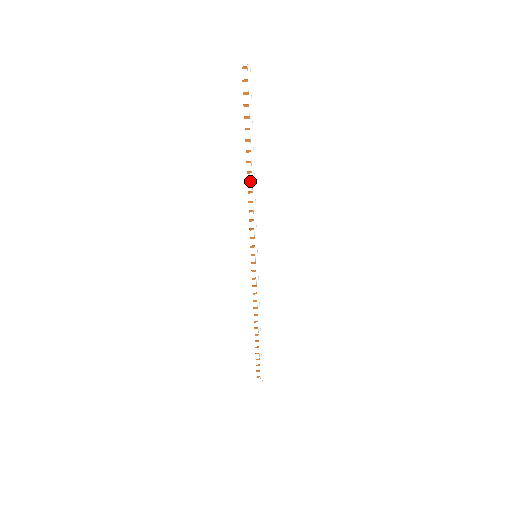
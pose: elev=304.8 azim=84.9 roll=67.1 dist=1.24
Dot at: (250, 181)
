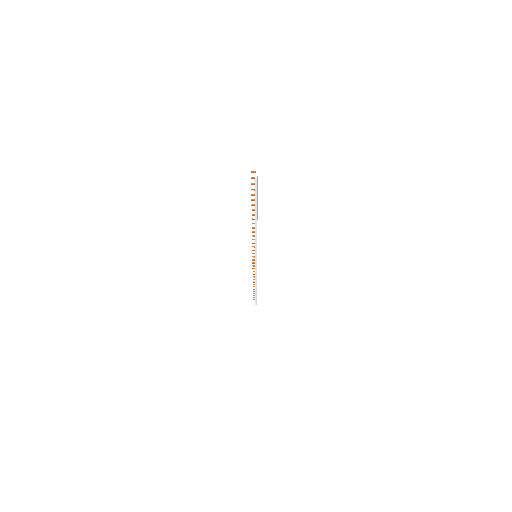
Dot at: (254, 223)
